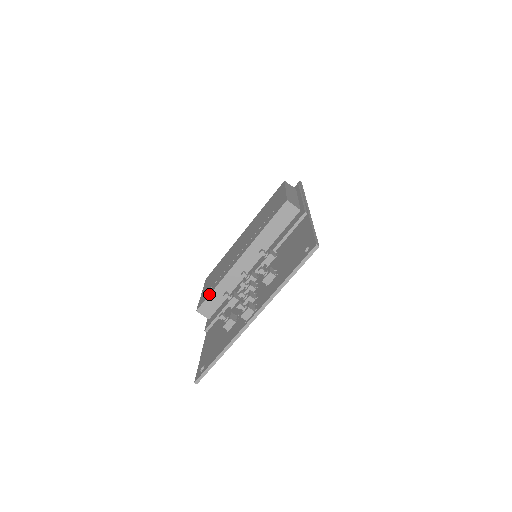
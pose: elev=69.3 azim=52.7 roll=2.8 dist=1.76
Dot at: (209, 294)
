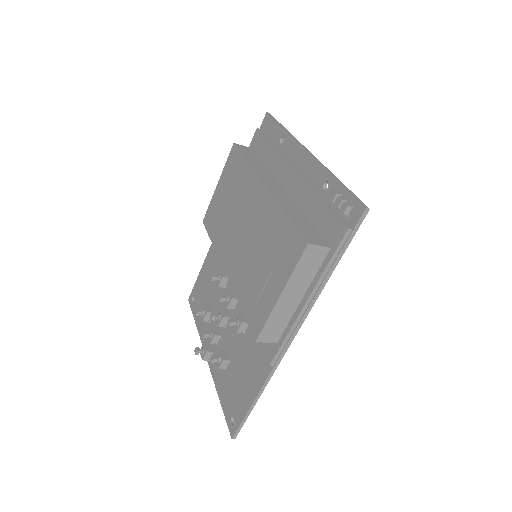
Dot at: occluded
